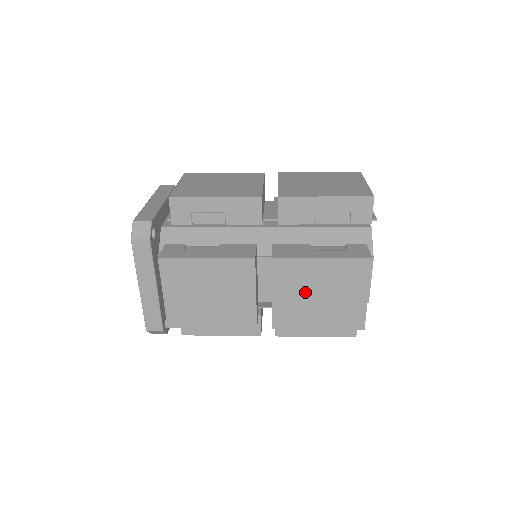
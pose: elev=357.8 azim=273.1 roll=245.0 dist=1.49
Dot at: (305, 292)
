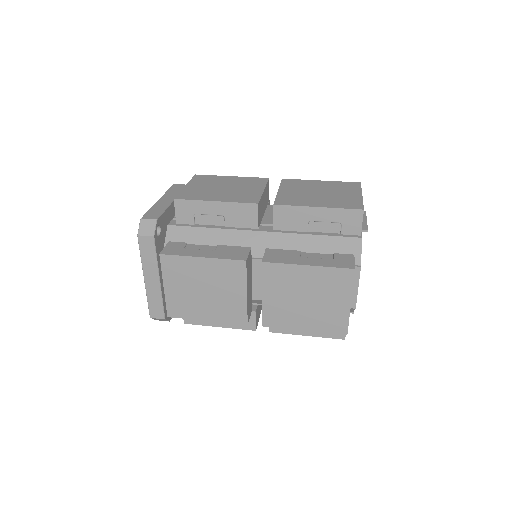
Dot at: (292, 295)
